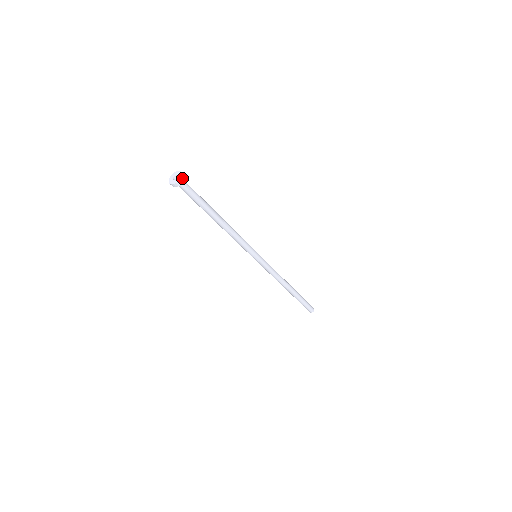
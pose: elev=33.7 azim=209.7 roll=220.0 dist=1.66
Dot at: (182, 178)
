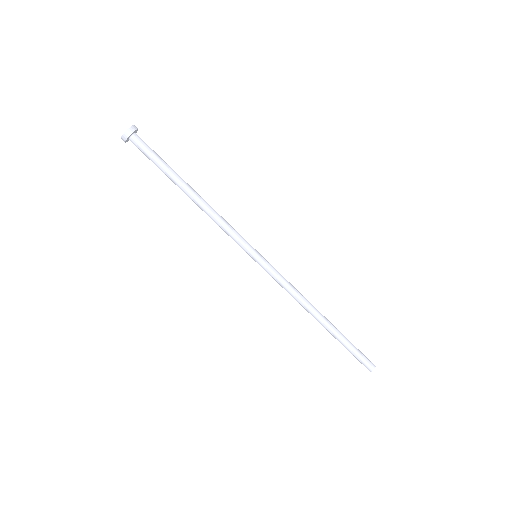
Dot at: (135, 127)
